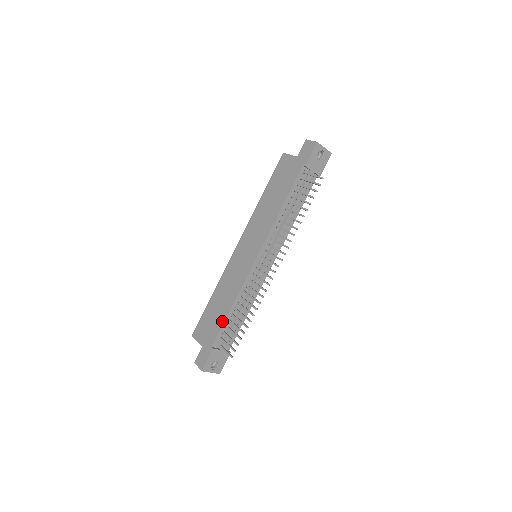
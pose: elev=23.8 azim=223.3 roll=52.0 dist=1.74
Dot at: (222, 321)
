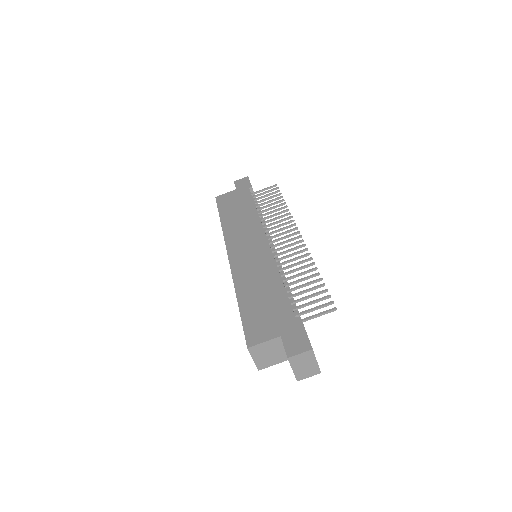
Dot at: (283, 296)
